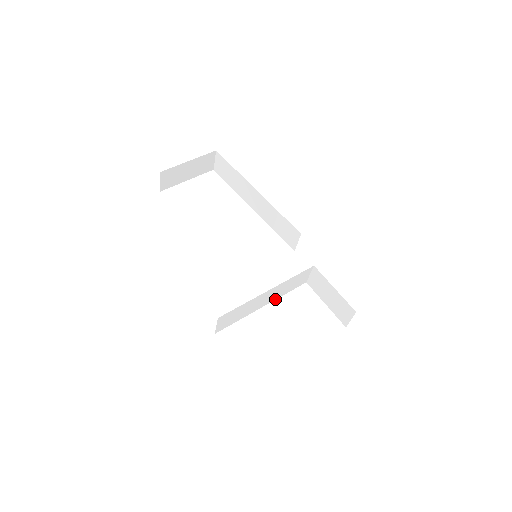
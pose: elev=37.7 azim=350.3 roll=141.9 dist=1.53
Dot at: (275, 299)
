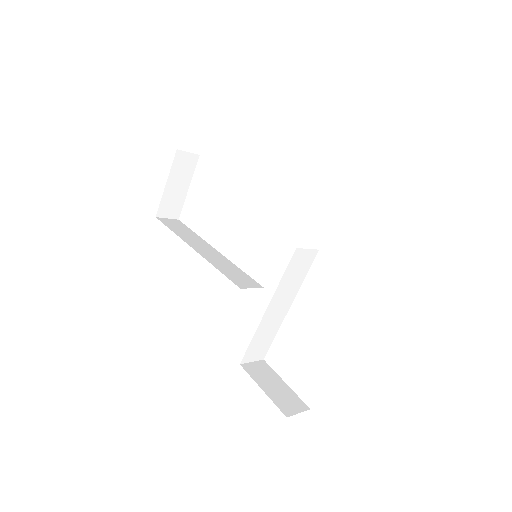
Dot at: (297, 292)
